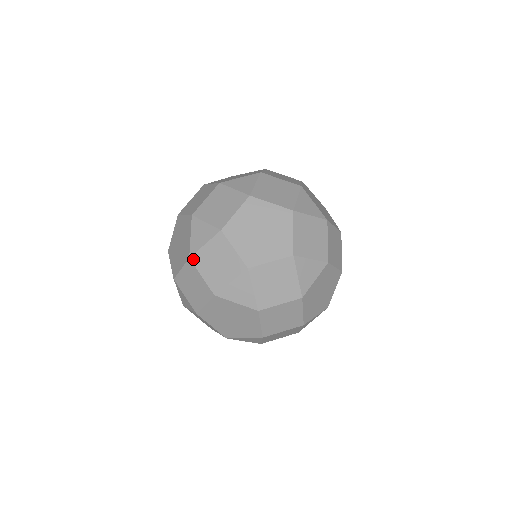
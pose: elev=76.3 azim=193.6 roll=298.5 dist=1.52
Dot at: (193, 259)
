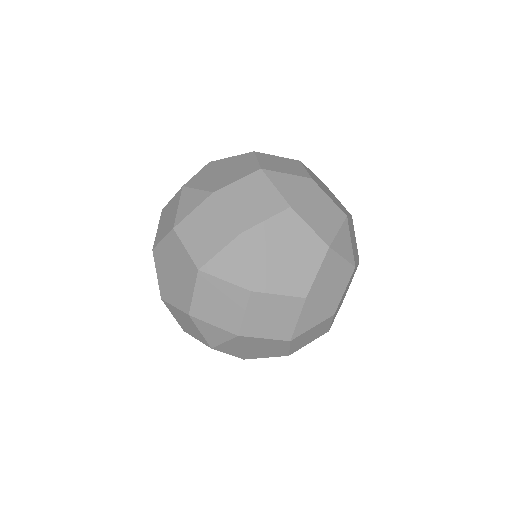
Dot at: occluded
